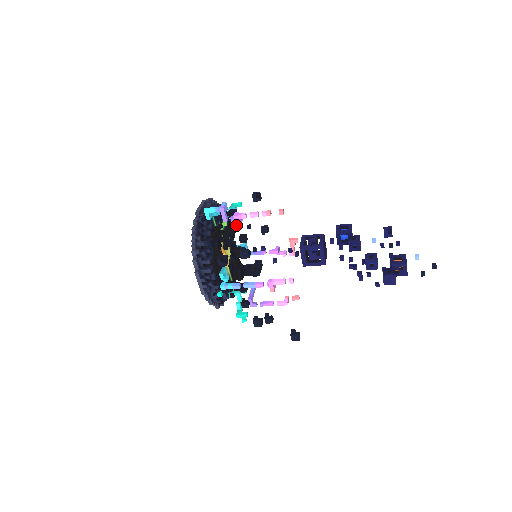
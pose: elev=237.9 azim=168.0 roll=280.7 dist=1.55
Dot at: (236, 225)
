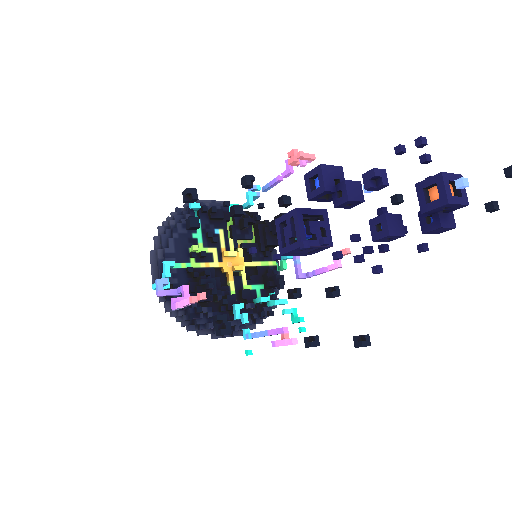
Dot at: (213, 212)
